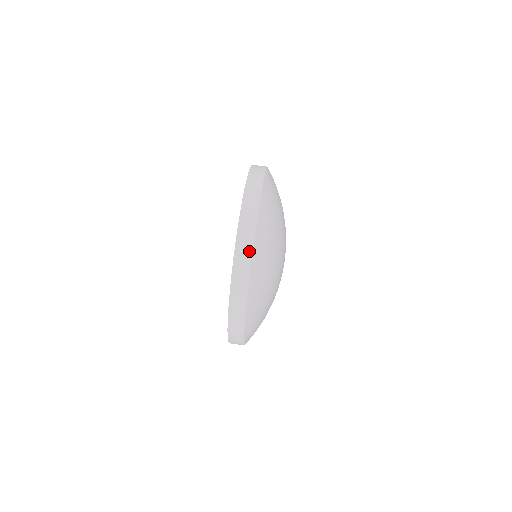
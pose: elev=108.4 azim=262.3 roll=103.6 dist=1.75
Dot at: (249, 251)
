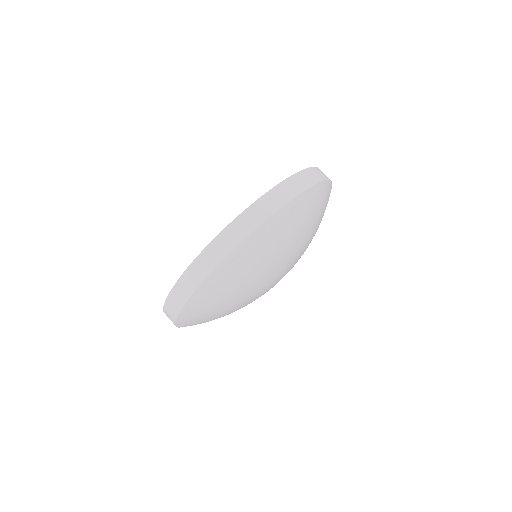
Dot at: (183, 299)
